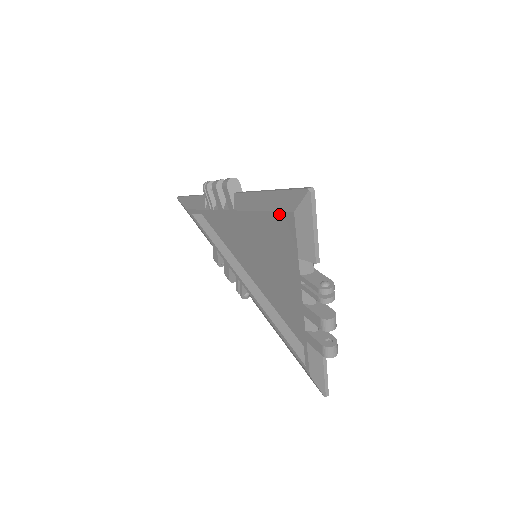
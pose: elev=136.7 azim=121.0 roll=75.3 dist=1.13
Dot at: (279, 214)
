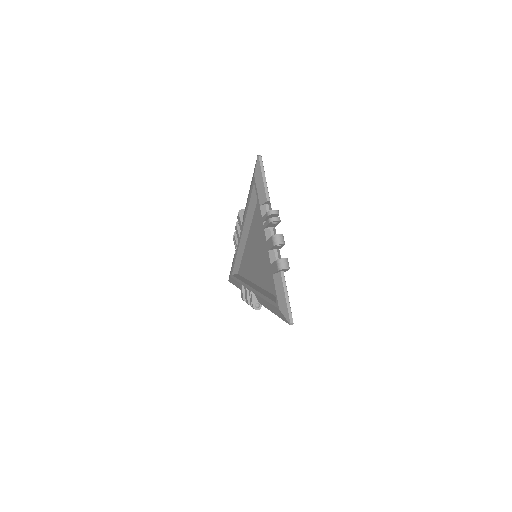
Dot at: (251, 188)
